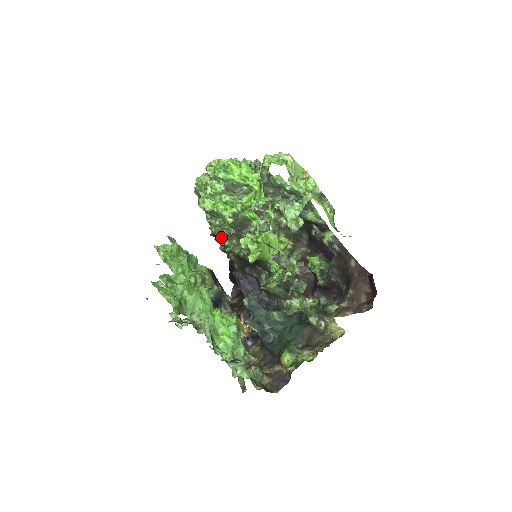
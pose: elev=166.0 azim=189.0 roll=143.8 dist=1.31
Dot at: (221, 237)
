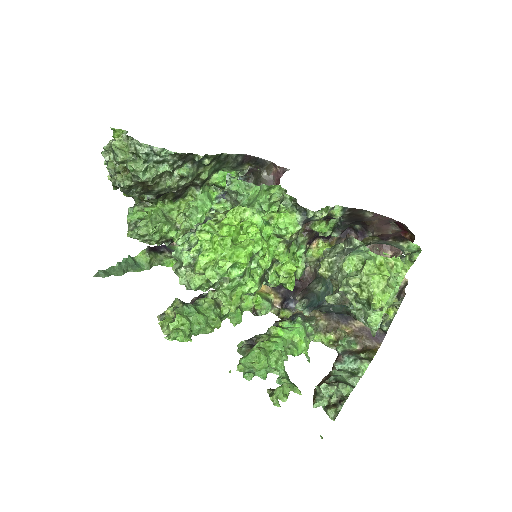
Dot at: (166, 241)
